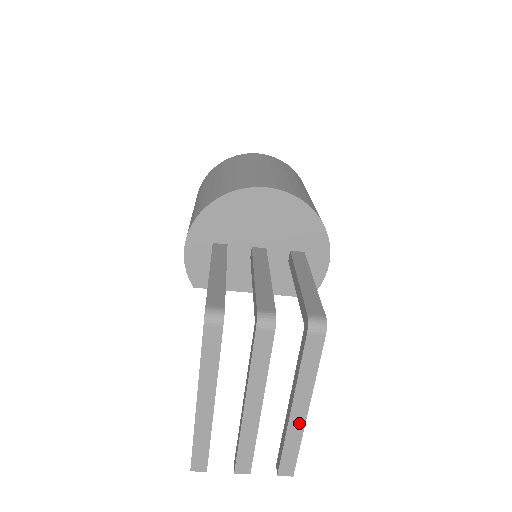
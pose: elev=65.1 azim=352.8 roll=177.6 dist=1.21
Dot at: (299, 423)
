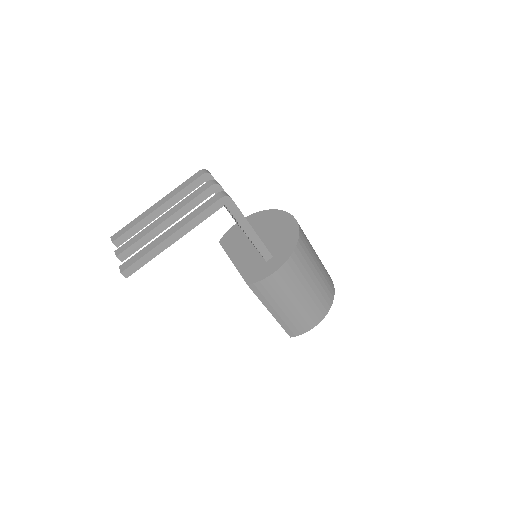
Dot at: (162, 240)
